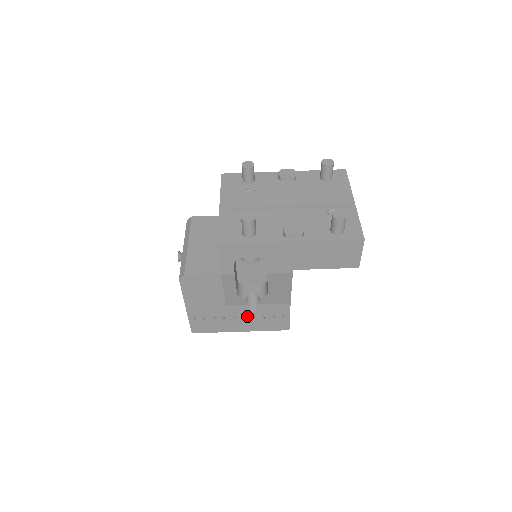
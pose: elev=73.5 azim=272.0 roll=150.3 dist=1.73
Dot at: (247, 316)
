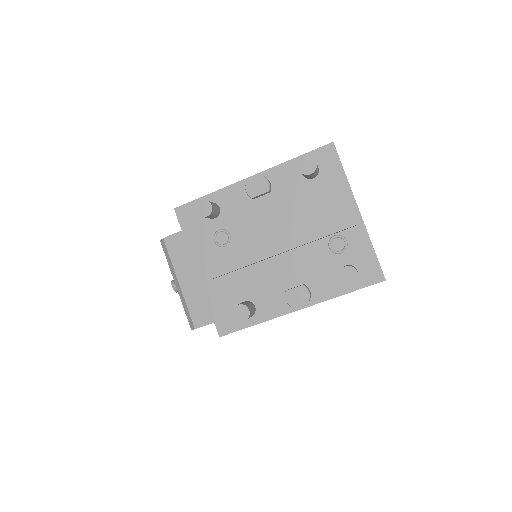
Dot at: occluded
